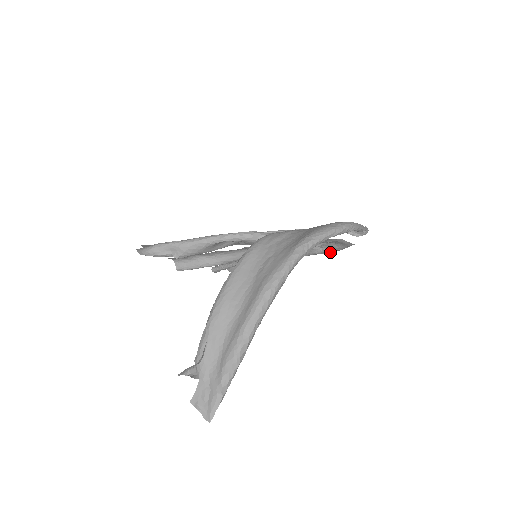
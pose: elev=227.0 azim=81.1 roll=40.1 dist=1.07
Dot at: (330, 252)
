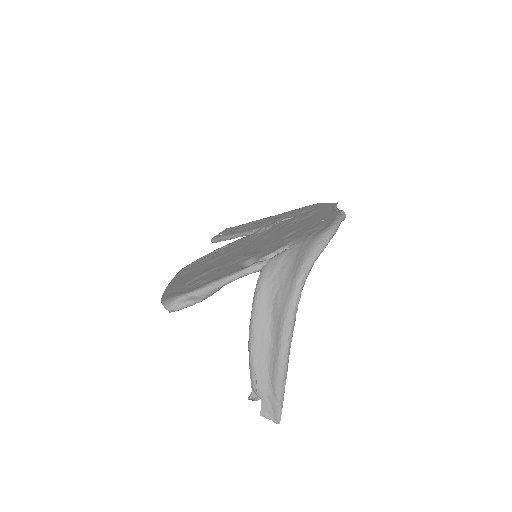
Dot at: occluded
